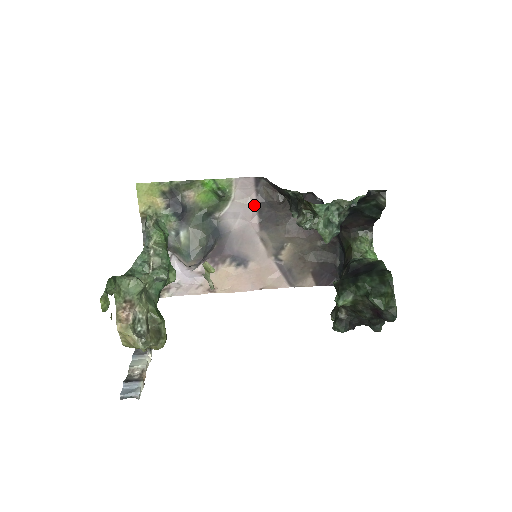
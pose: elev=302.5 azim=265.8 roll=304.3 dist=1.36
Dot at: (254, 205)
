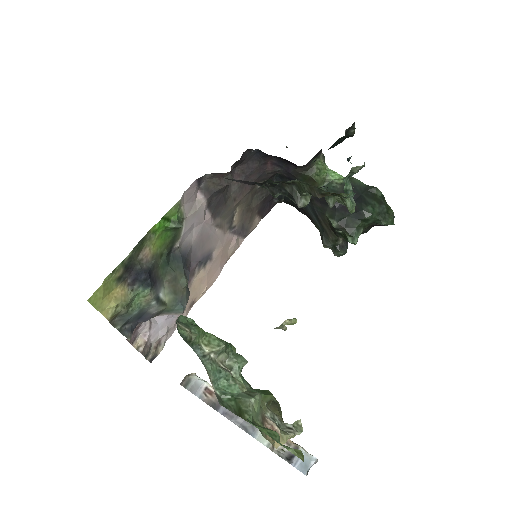
Dot at: (204, 205)
